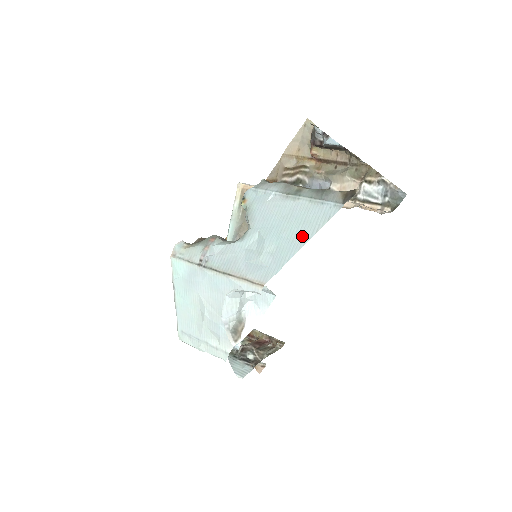
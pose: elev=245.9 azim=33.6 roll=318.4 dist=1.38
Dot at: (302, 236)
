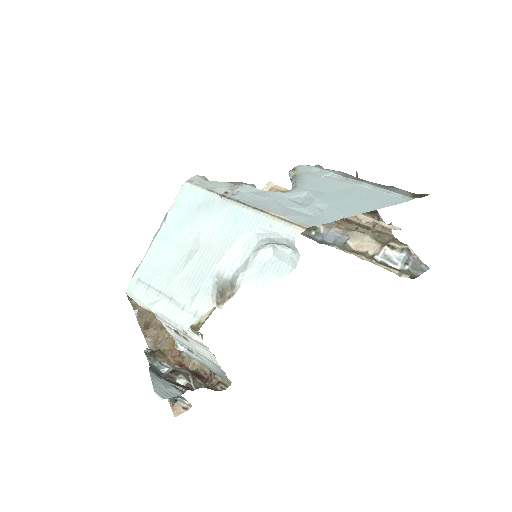
Dot at: (362, 206)
